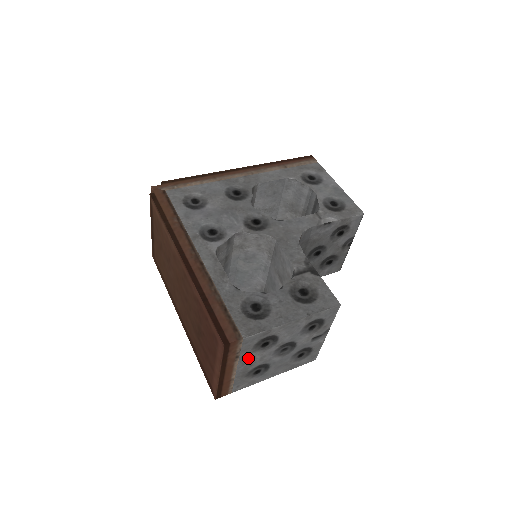
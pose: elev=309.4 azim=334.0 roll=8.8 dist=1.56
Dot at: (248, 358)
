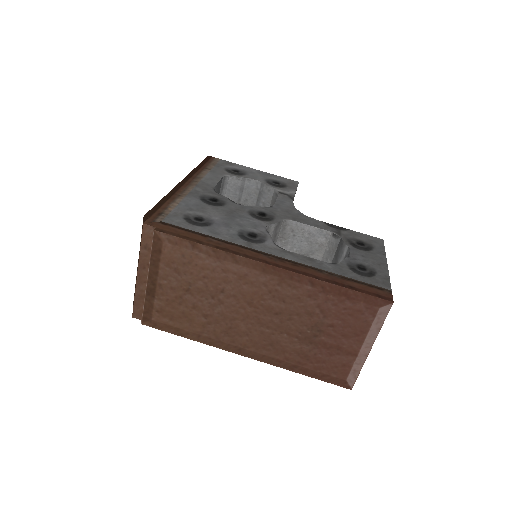
Dot at: occluded
